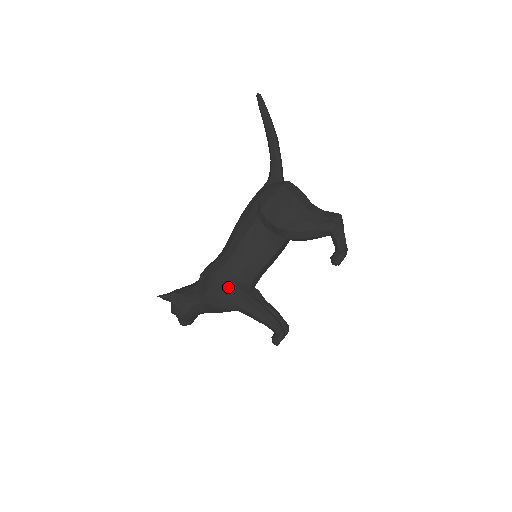
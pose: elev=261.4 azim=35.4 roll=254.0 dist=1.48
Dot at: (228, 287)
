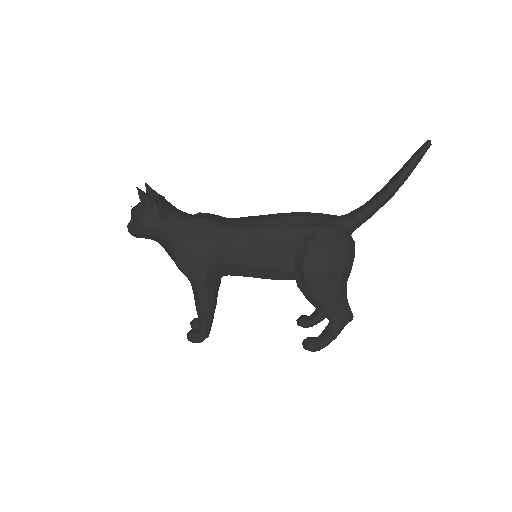
Dot at: (208, 262)
